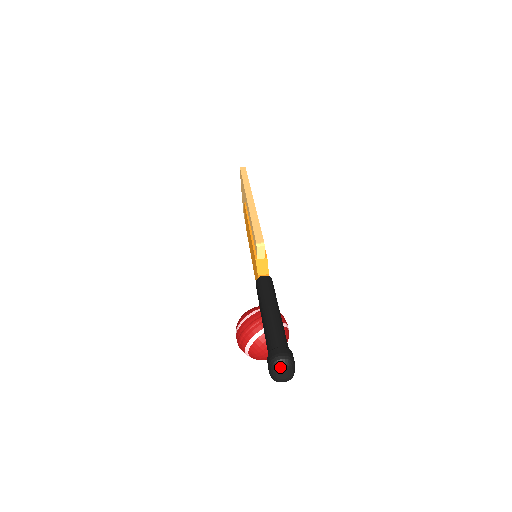
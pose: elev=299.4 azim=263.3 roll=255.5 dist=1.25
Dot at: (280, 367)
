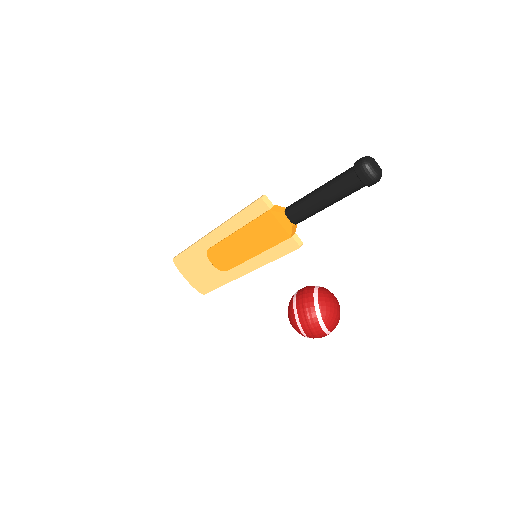
Dot at: (370, 161)
